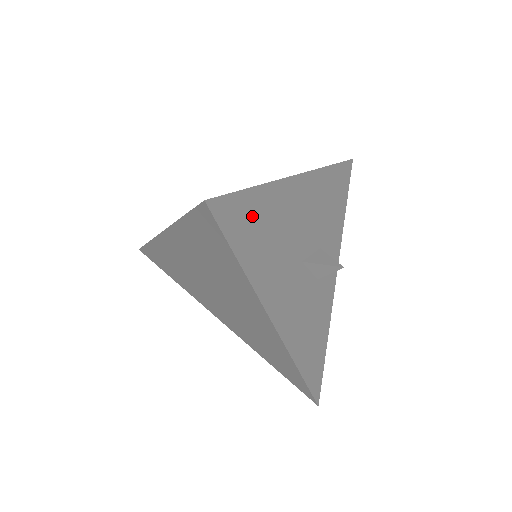
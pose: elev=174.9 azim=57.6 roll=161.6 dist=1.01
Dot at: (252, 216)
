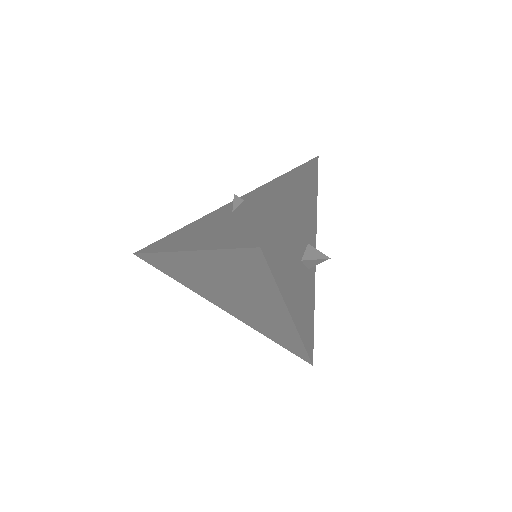
Dot at: (279, 242)
